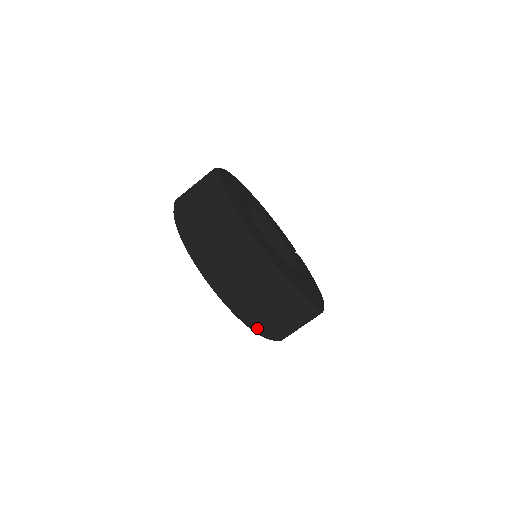
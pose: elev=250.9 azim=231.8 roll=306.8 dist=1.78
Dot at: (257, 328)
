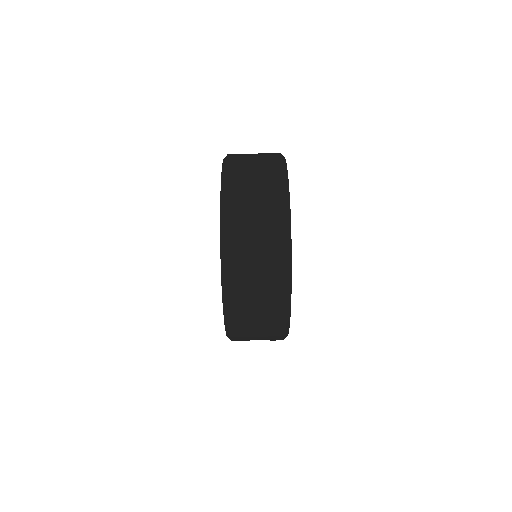
Dot at: (228, 267)
